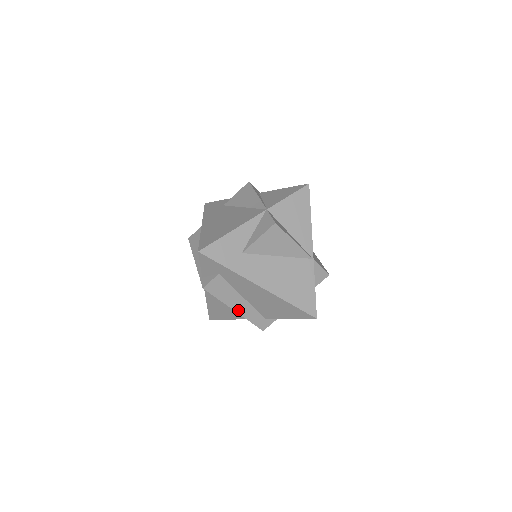
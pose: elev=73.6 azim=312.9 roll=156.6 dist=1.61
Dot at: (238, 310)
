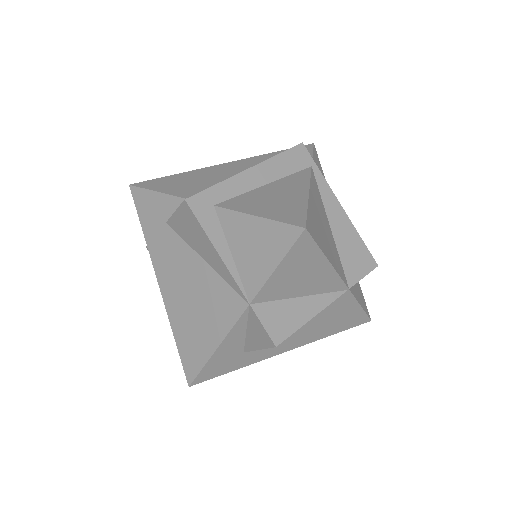
Dot at: occluded
